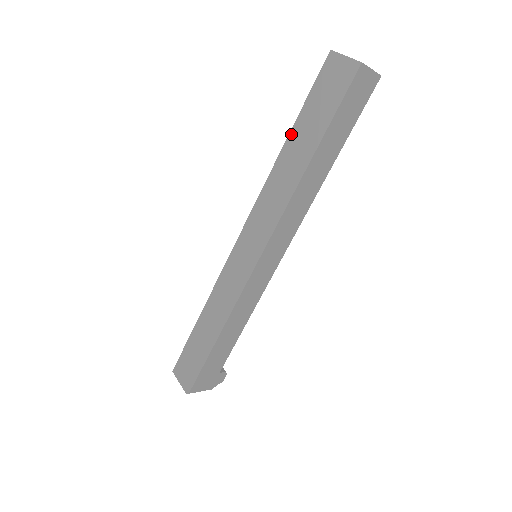
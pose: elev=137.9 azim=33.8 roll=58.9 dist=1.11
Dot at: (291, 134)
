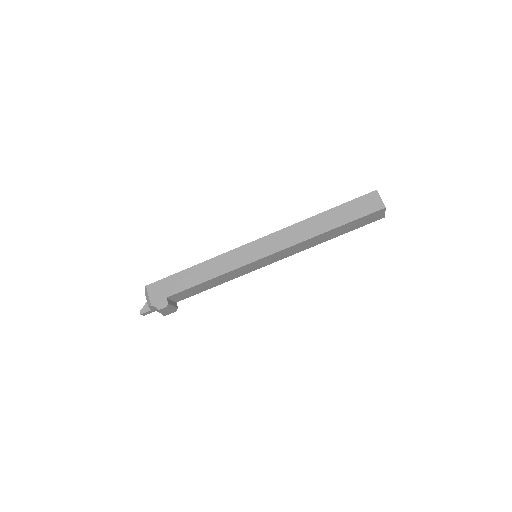
Dot at: occluded
